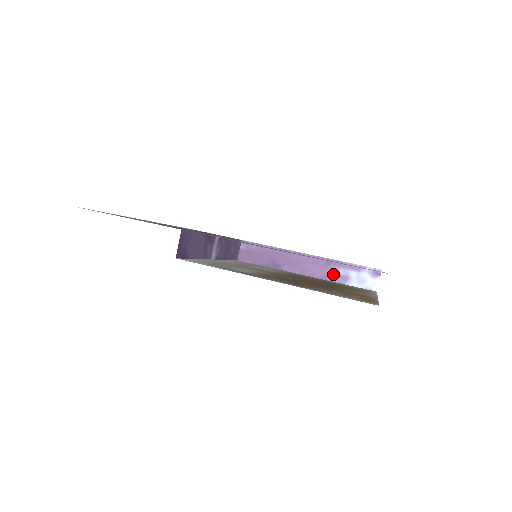
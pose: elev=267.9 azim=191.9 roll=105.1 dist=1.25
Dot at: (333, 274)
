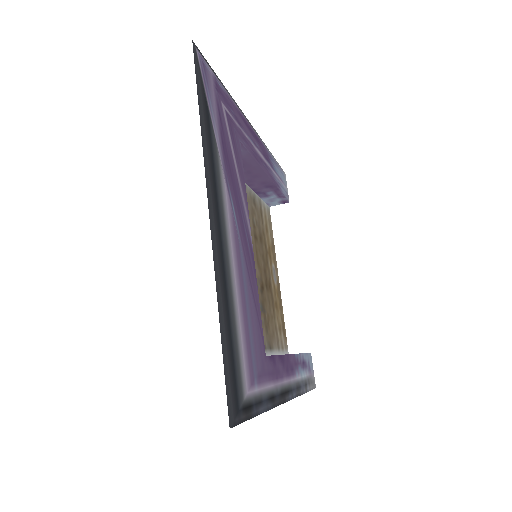
Dot at: (264, 191)
